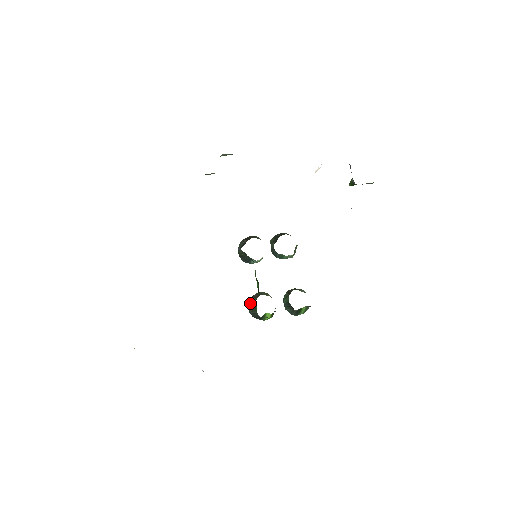
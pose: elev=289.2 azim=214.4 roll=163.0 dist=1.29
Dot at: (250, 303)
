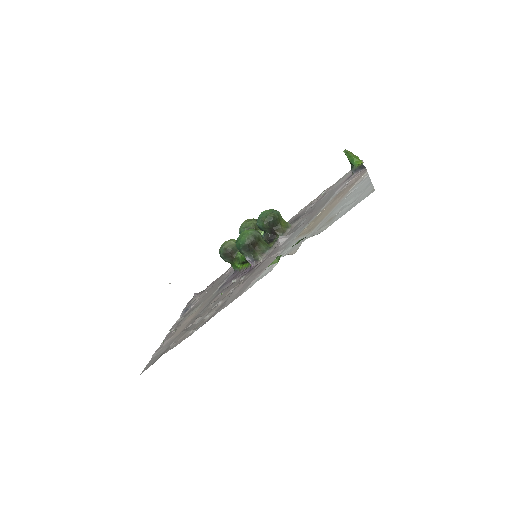
Dot at: (225, 256)
